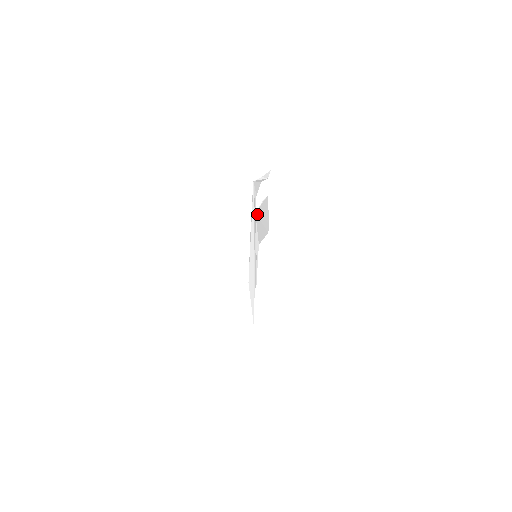
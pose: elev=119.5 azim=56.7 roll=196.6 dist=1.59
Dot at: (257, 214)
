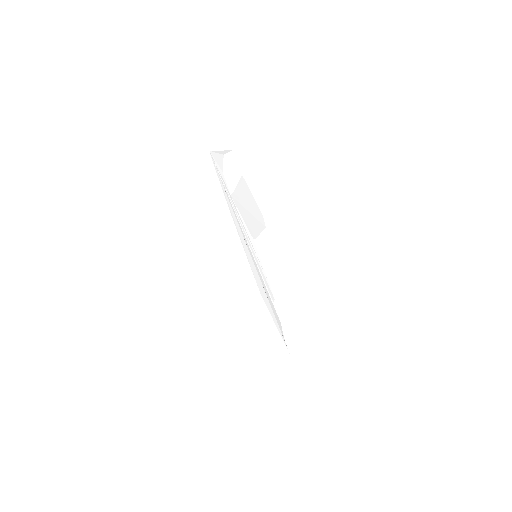
Dot at: (235, 198)
